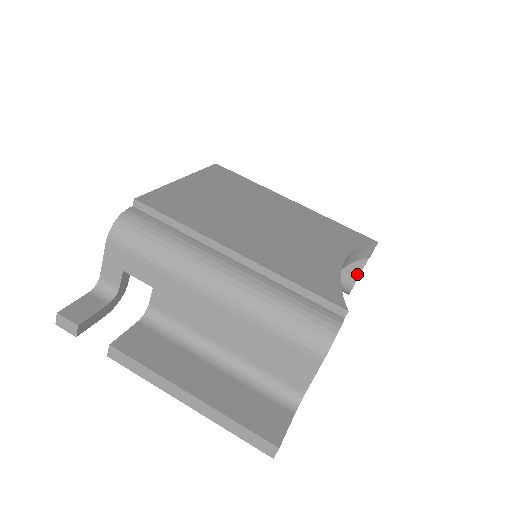
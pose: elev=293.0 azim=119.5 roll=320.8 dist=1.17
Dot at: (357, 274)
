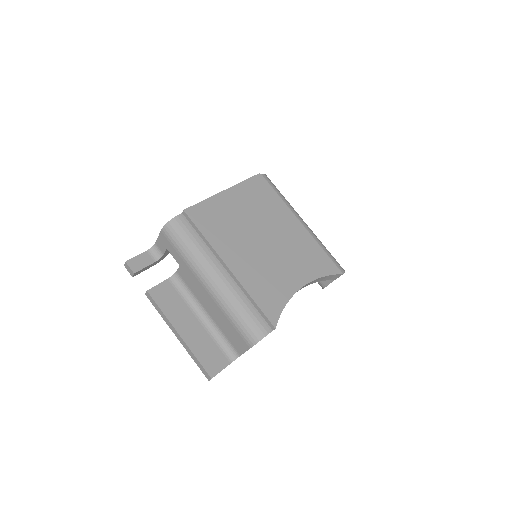
Dot at: (329, 282)
